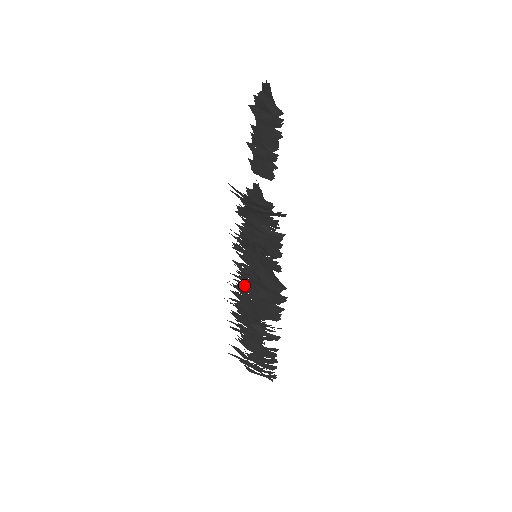
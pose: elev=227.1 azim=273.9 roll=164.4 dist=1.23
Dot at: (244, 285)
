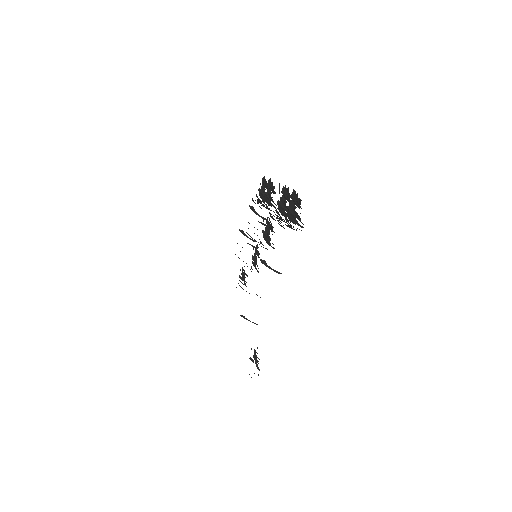
Dot at: occluded
